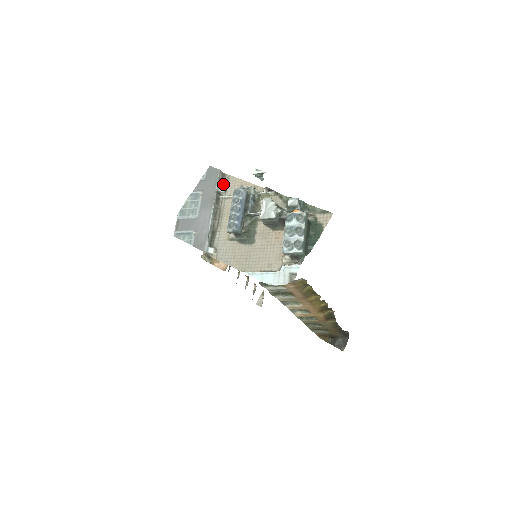
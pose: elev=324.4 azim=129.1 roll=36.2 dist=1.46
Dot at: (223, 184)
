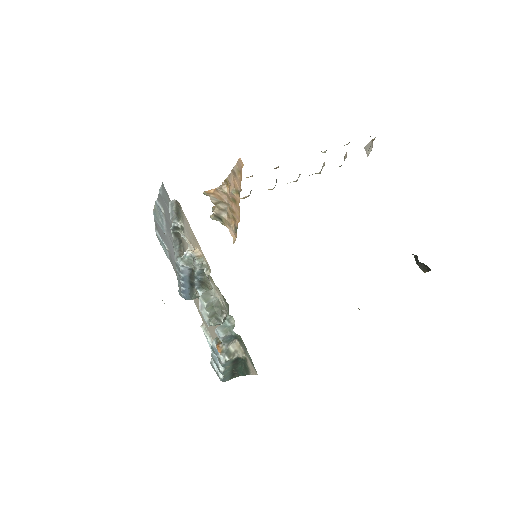
Dot at: (180, 216)
